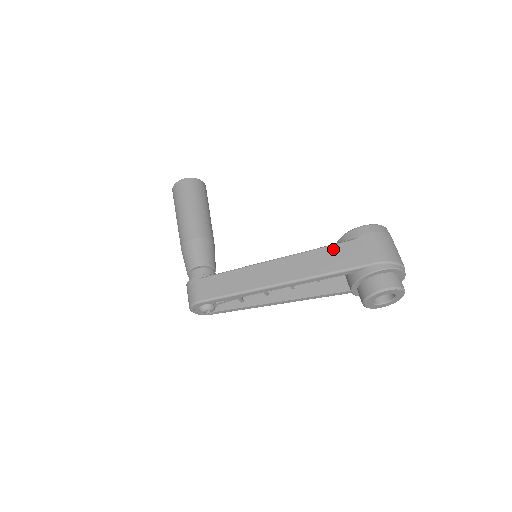
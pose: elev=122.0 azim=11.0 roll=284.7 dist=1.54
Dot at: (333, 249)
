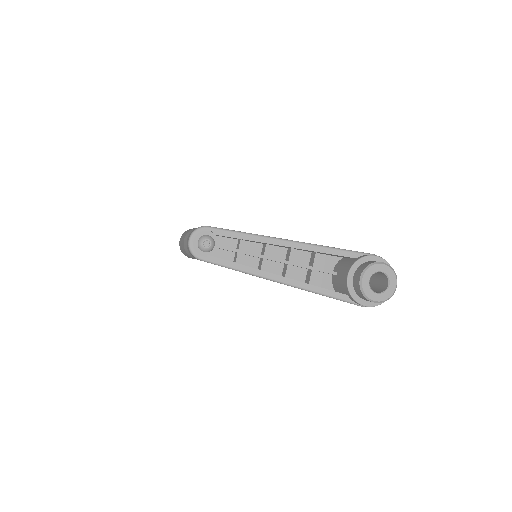
Dot at: occluded
